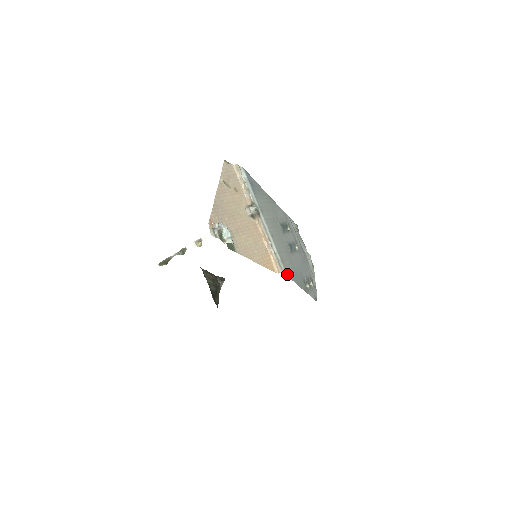
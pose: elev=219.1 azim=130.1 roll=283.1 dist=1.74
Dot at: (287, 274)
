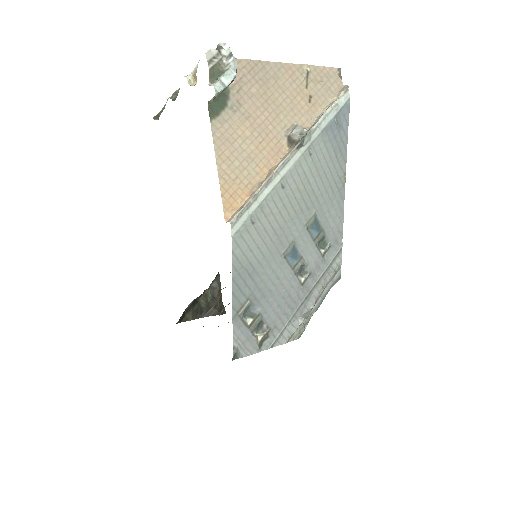
Dot at: (235, 238)
